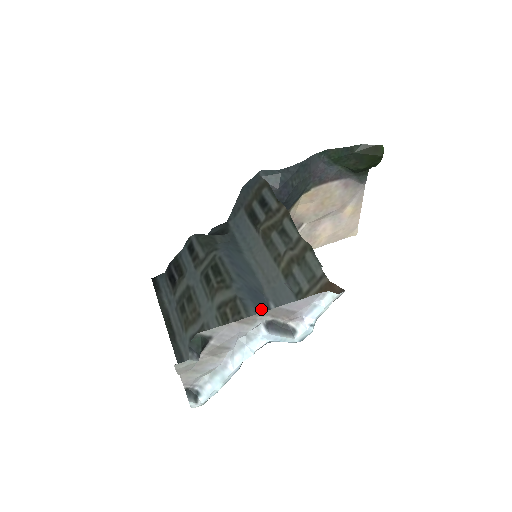
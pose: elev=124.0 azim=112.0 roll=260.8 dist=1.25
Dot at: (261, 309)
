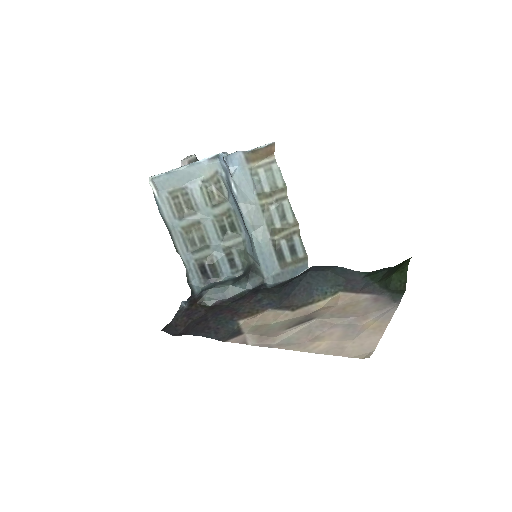
Dot at: (230, 188)
